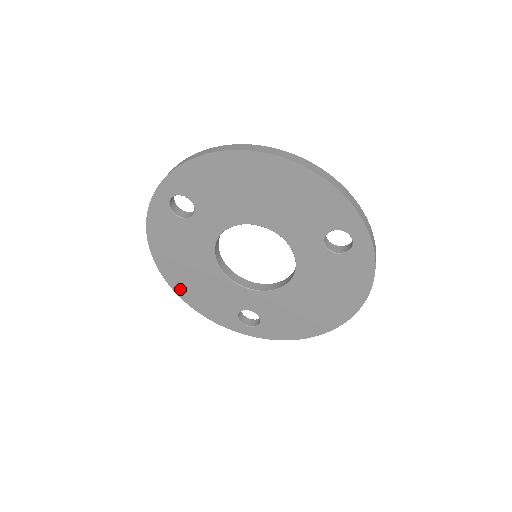
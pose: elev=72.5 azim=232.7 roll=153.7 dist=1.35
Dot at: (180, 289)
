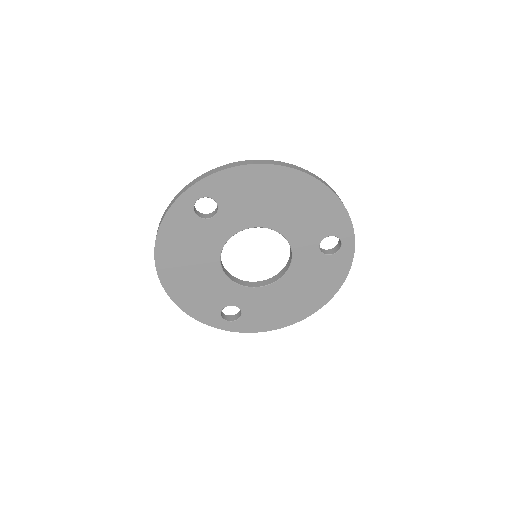
Dot at: (171, 287)
